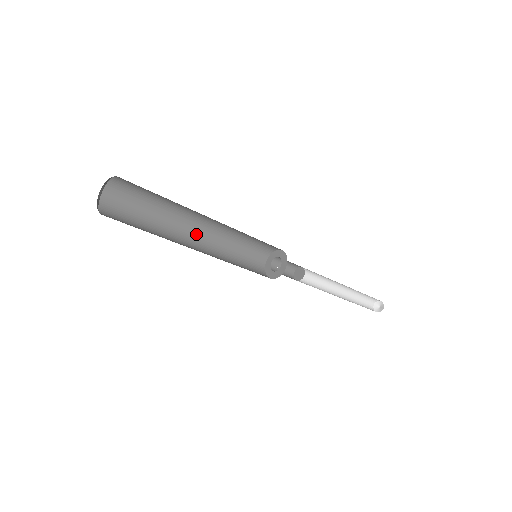
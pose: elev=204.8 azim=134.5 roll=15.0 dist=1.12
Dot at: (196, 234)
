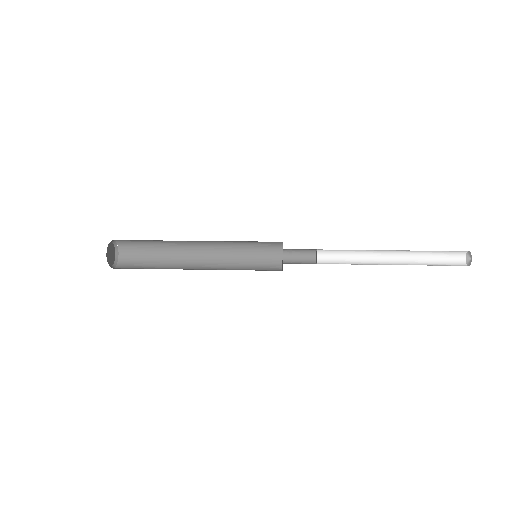
Dot at: (198, 241)
